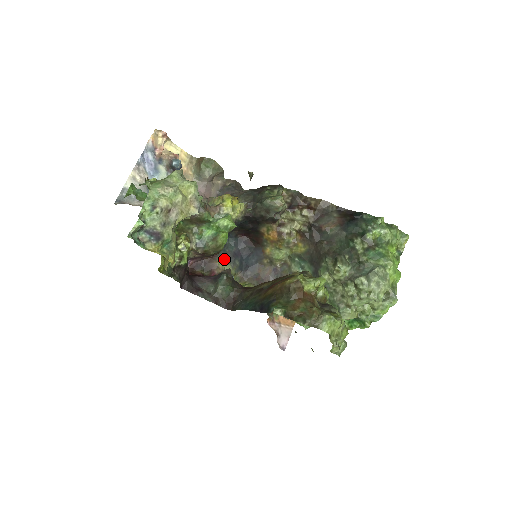
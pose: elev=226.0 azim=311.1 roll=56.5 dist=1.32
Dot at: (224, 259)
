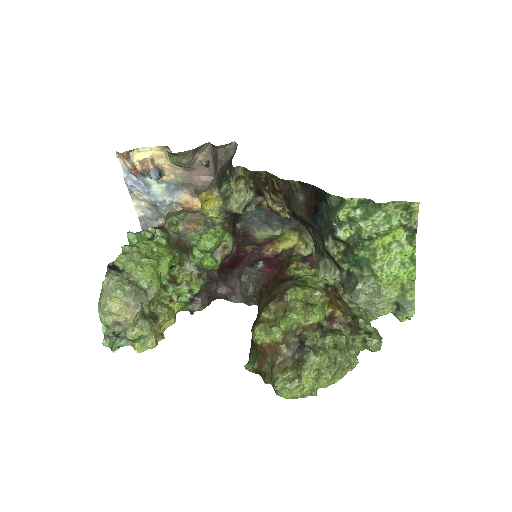
Dot at: (258, 229)
